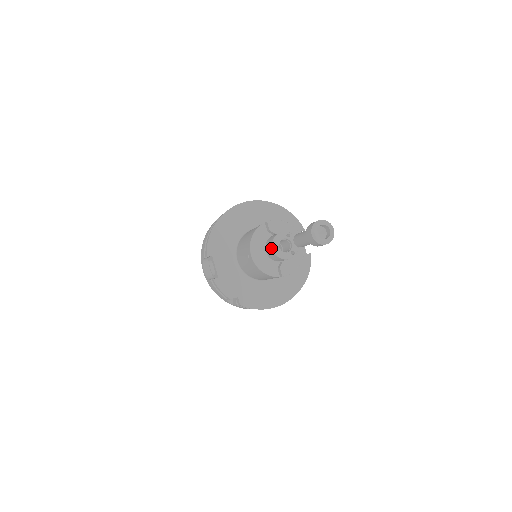
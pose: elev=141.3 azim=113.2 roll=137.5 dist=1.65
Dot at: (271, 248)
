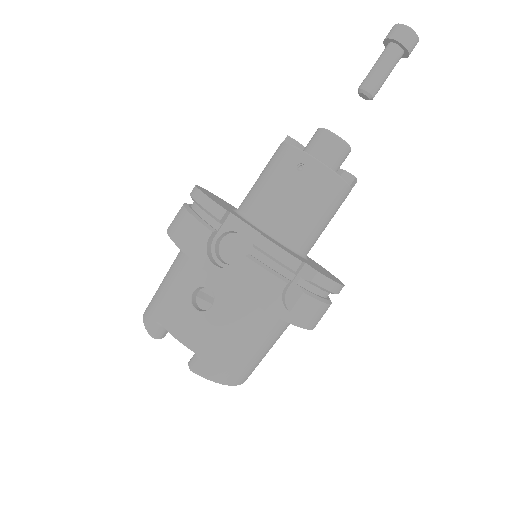
Dot at: (328, 136)
